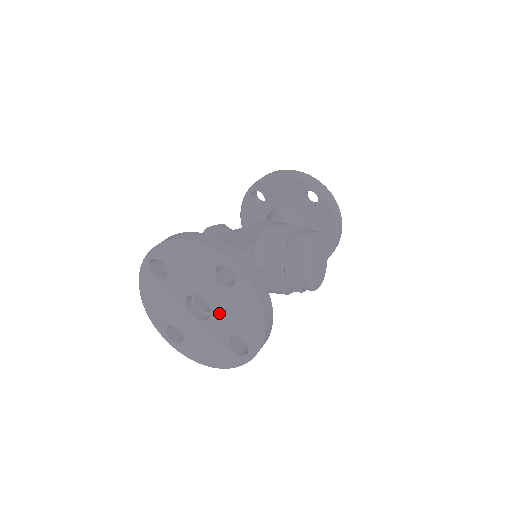
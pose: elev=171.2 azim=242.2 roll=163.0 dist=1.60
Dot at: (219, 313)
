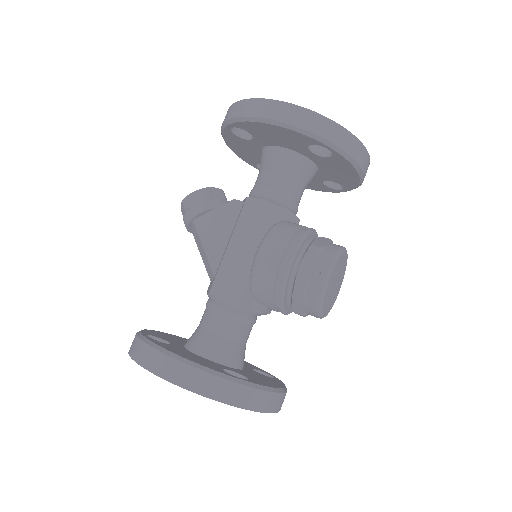
Dot at: occluded
